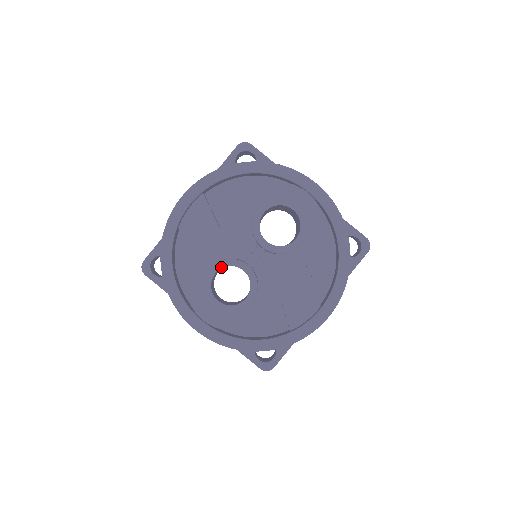
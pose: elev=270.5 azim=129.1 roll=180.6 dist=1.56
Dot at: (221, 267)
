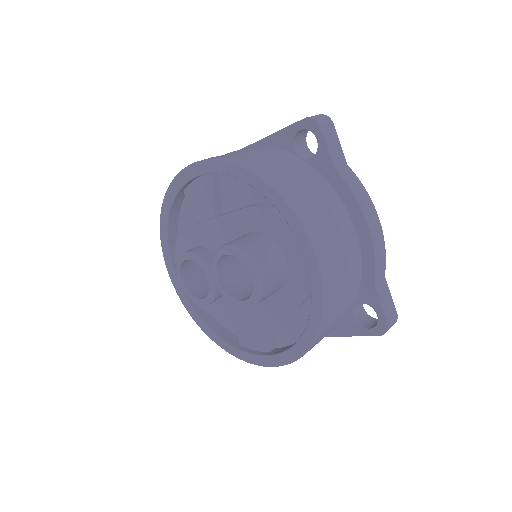
Dot at: (192, 259)
